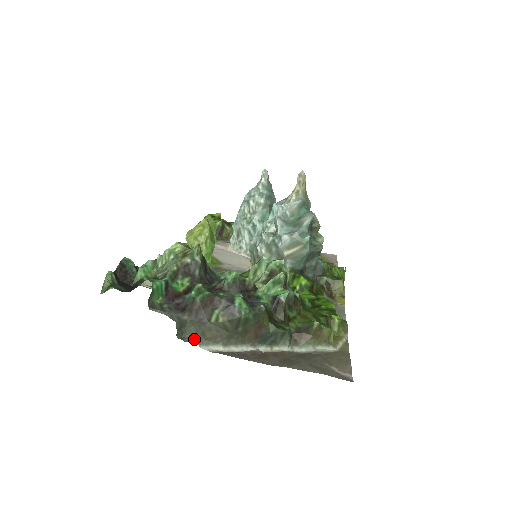
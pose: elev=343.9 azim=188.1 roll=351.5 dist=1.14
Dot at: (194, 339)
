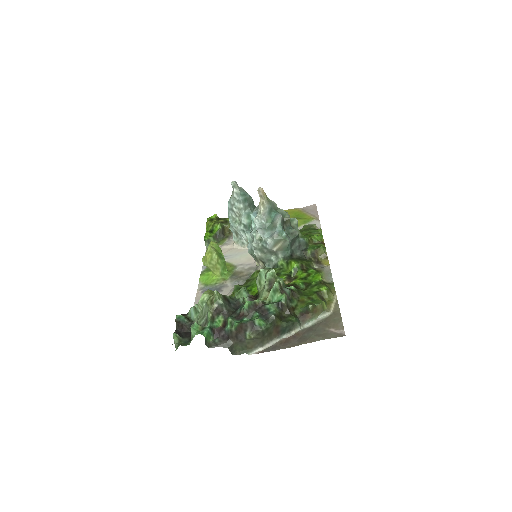
Dot at: (242, 352)
